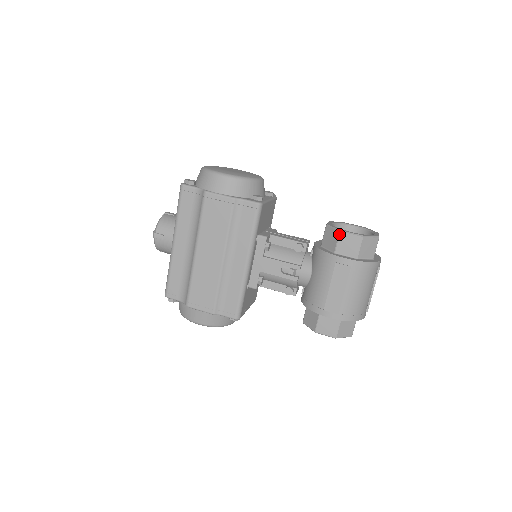
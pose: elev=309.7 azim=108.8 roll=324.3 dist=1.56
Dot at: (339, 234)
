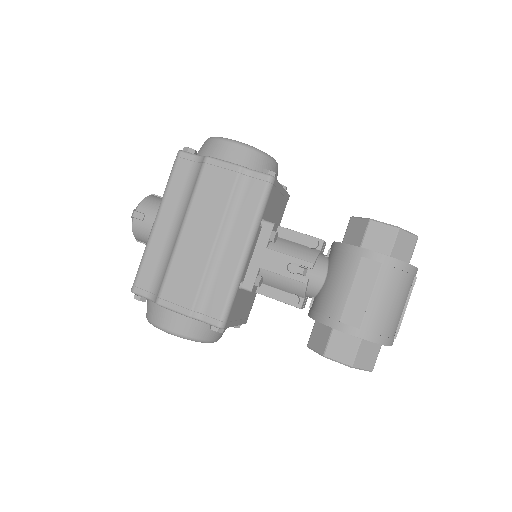
Dot at: (368, 223)
